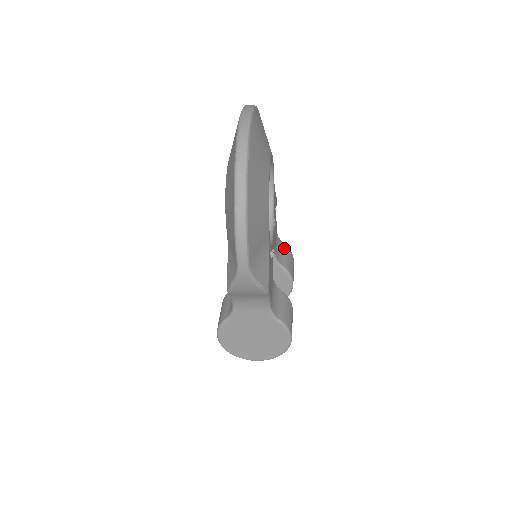
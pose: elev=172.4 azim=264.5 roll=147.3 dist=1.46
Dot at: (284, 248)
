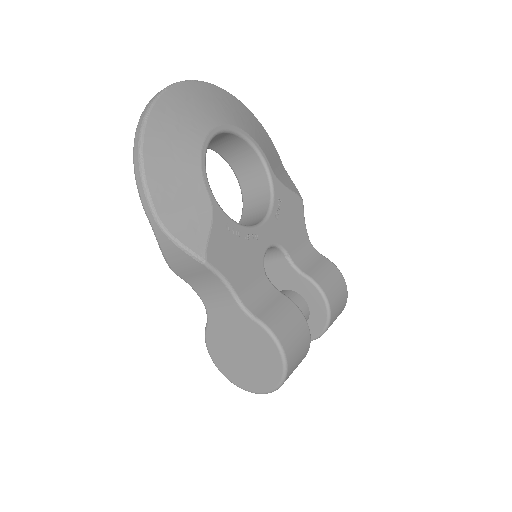
Dot at: (321, 260)
